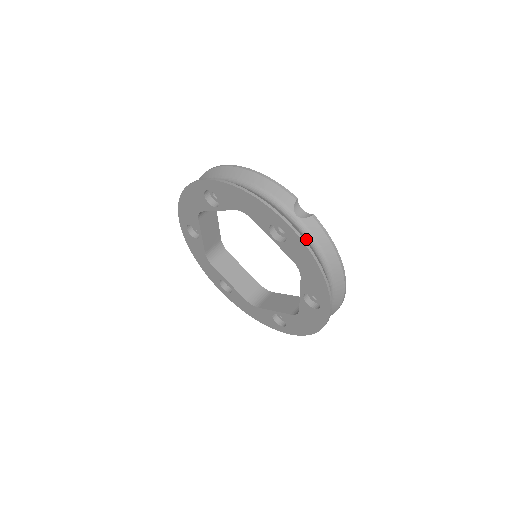
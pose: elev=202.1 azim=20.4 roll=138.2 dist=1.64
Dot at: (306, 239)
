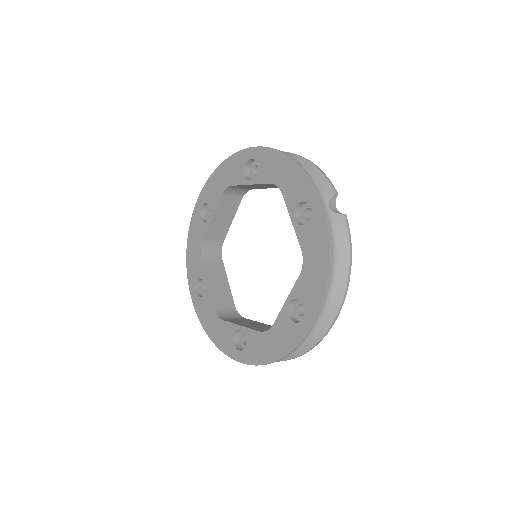
Dot at: occluded
